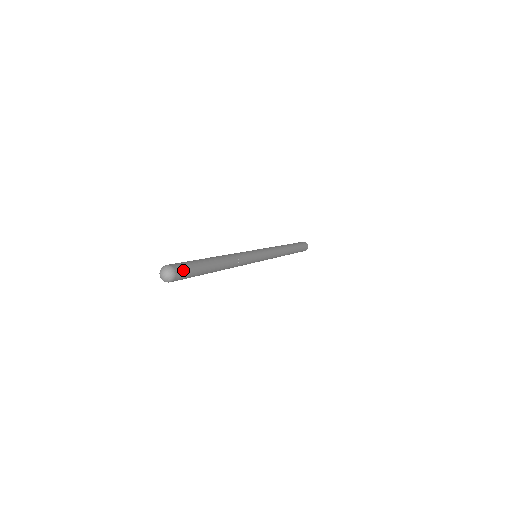
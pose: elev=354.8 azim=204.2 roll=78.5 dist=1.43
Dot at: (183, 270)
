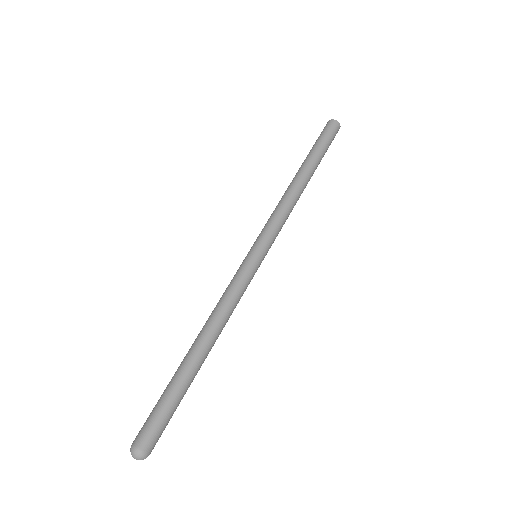
Dot at: (150, 433)
